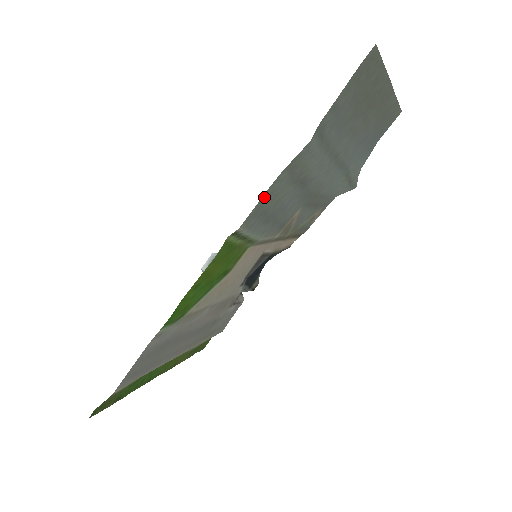
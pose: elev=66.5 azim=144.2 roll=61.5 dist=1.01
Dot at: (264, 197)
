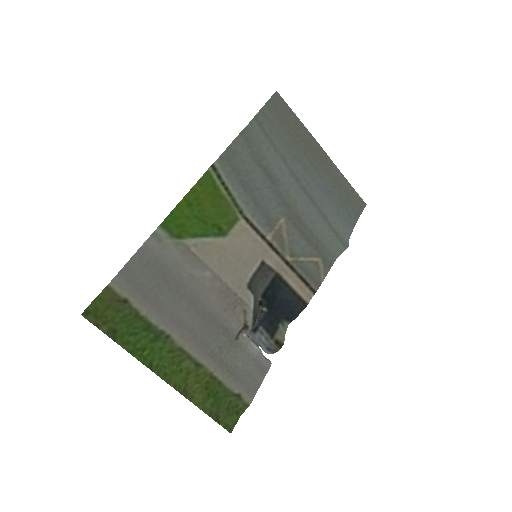
Dot at: (231, 149)
